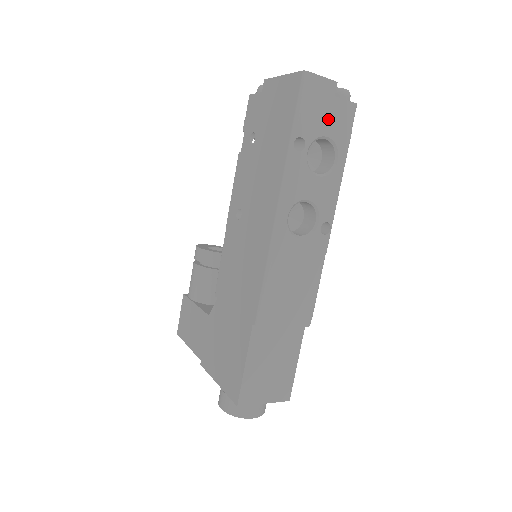
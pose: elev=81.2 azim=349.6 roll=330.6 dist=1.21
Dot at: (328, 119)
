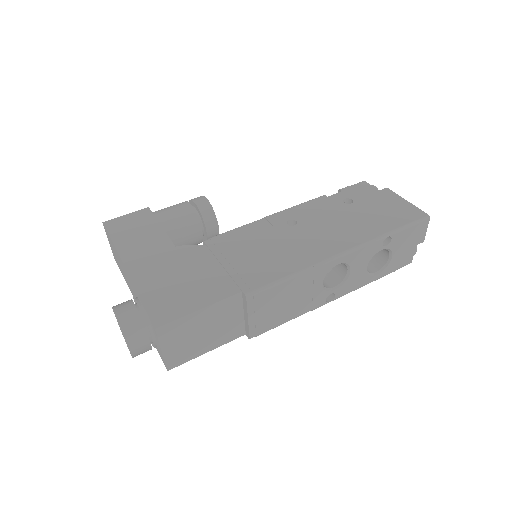
Dot at: (402, 250)
